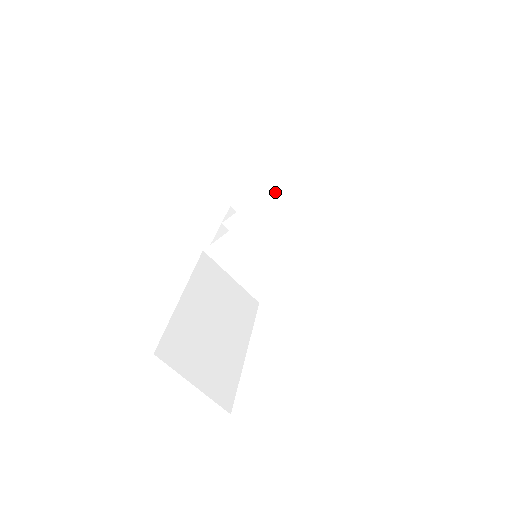
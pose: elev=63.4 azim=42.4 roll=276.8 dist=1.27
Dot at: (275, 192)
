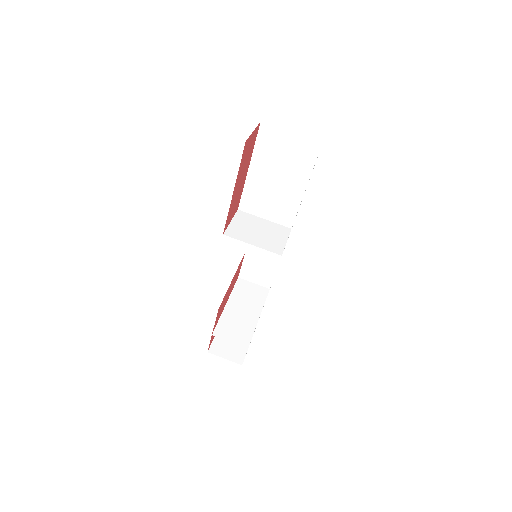
Dot at: (236, 295)
